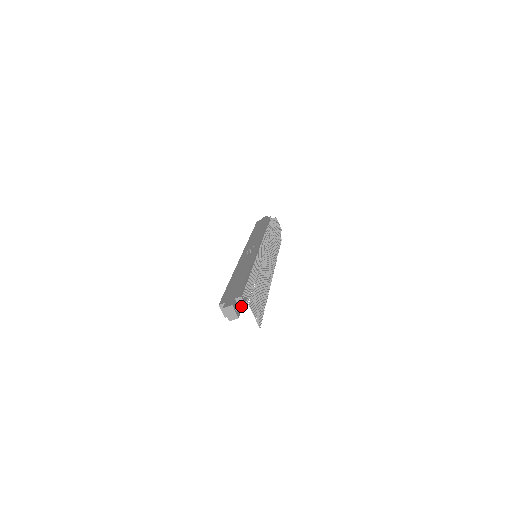
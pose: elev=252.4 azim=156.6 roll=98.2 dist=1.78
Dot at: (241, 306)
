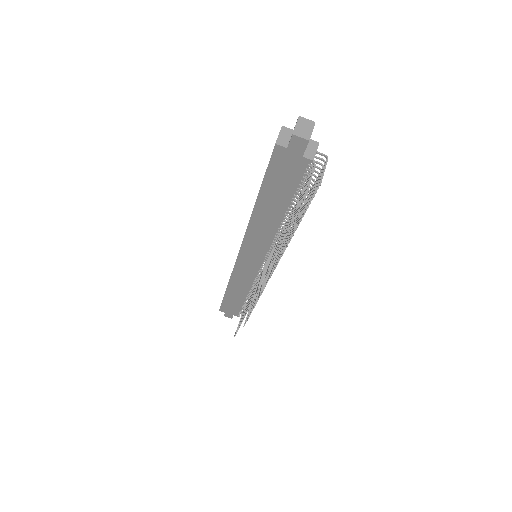
Dot at: (308, 151)
